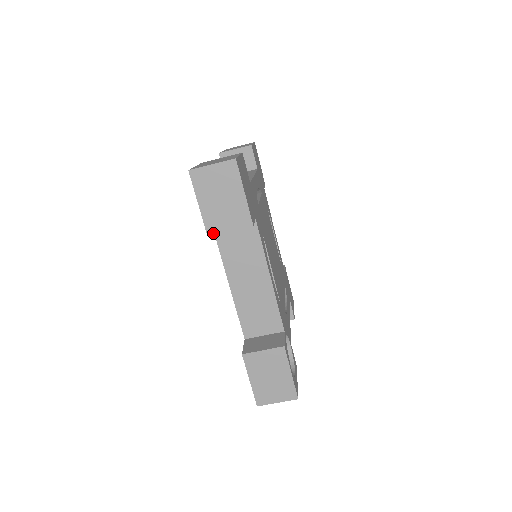
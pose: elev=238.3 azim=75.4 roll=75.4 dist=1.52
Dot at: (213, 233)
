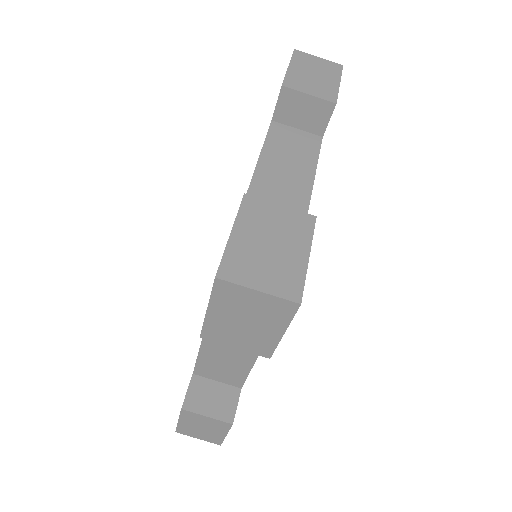
Dot at: (289, 87)
